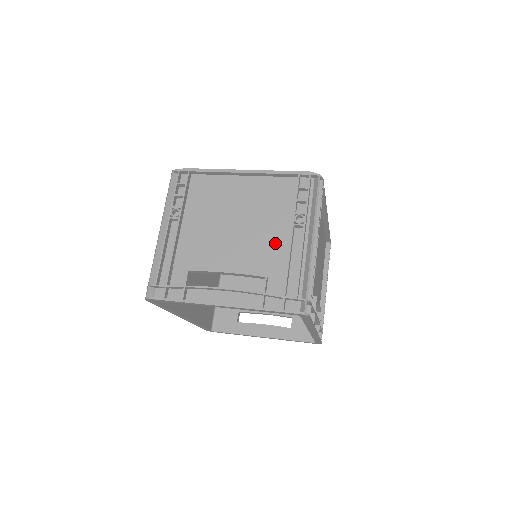
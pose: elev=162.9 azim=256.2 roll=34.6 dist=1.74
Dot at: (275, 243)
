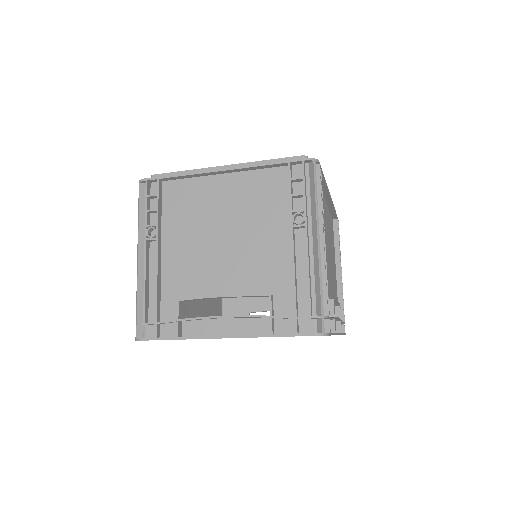
Dot at: (274, 252)
